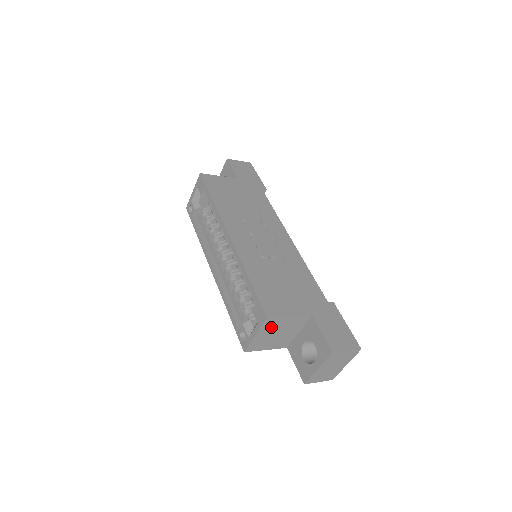
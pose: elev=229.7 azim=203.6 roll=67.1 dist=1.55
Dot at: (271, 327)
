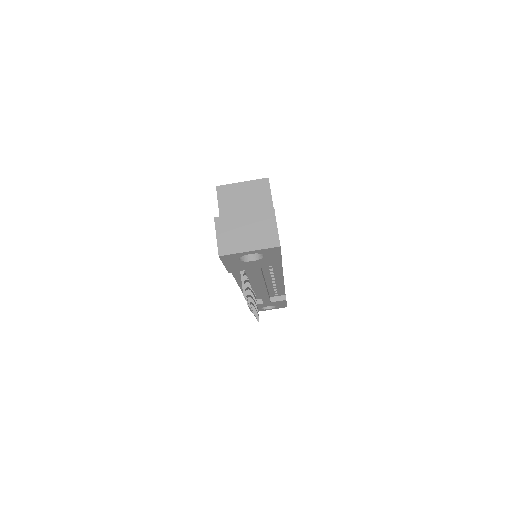
Dot at: (255, 191)
